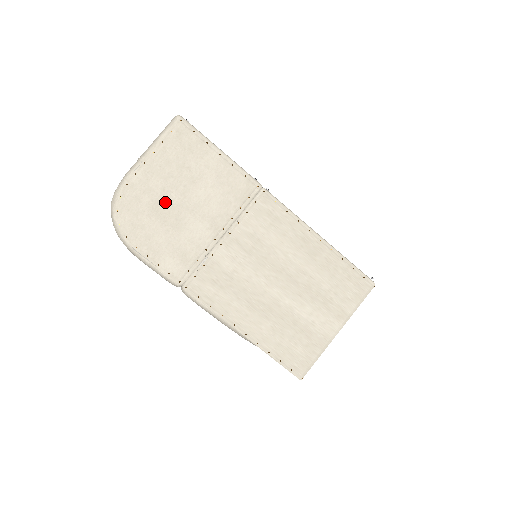
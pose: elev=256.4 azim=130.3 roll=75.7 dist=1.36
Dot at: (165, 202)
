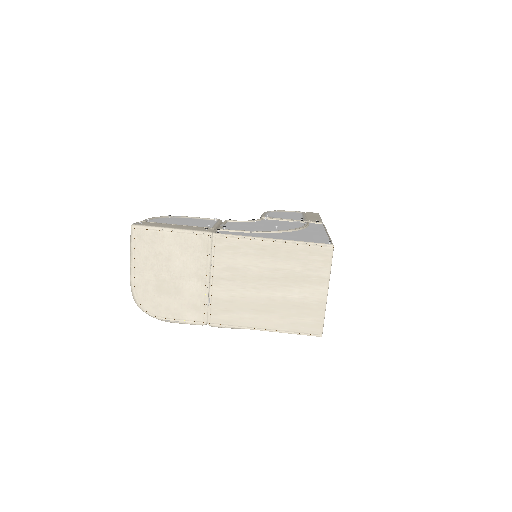
Dot at: (162, 283)
